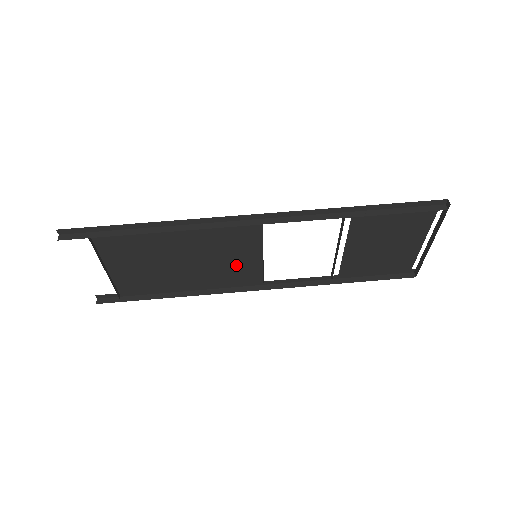
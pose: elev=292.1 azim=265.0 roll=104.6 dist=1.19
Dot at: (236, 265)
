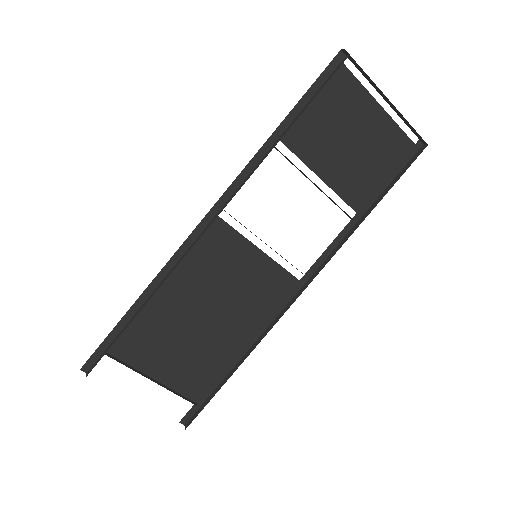
Dot at: (252, 282)
